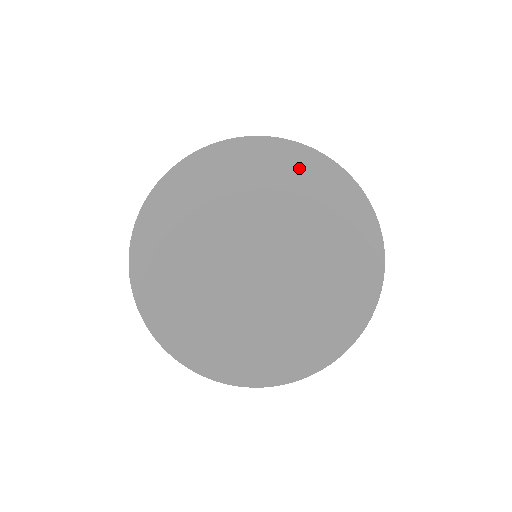
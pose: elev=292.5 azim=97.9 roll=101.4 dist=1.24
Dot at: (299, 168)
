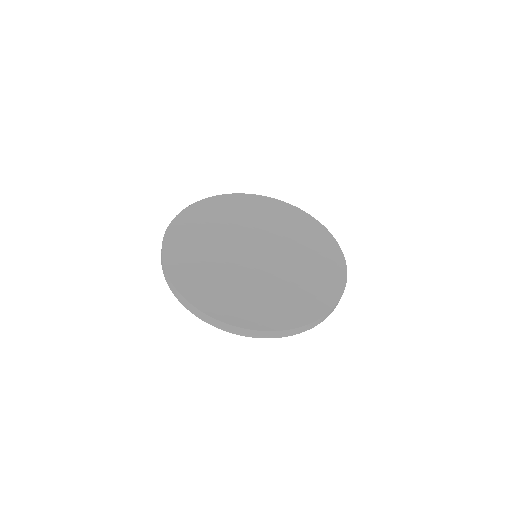
Dot at: (231, 205)
